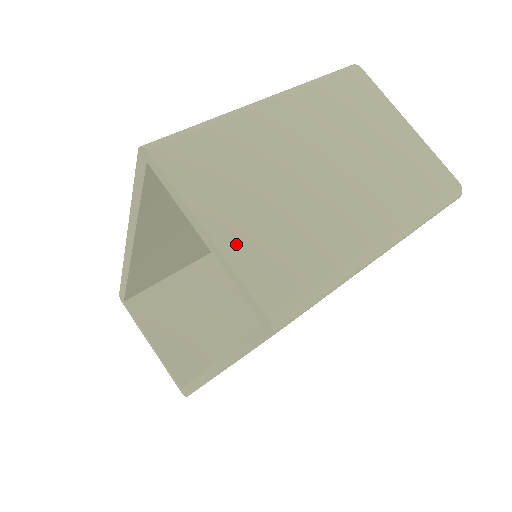
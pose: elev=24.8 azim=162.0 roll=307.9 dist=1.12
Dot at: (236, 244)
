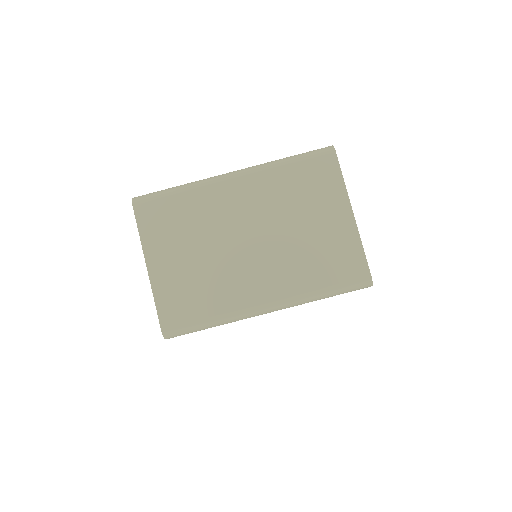
Dot at: (162, 279)
